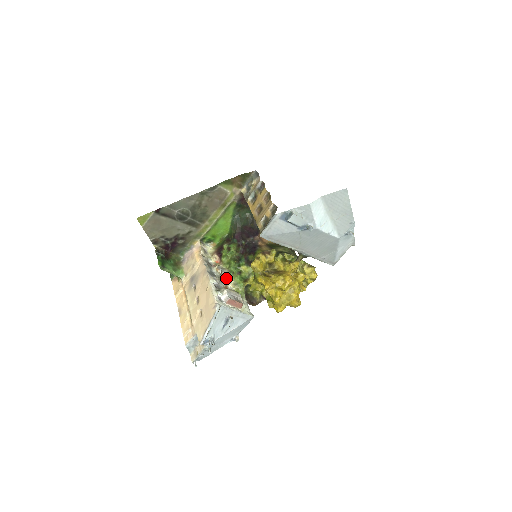
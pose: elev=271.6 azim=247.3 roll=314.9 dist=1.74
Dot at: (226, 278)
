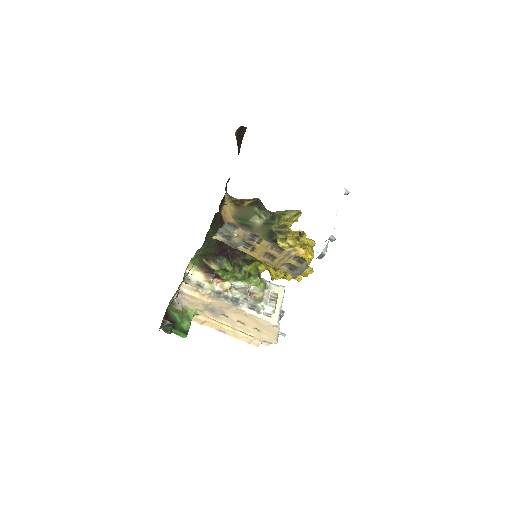
Dot at: (247, 291)
